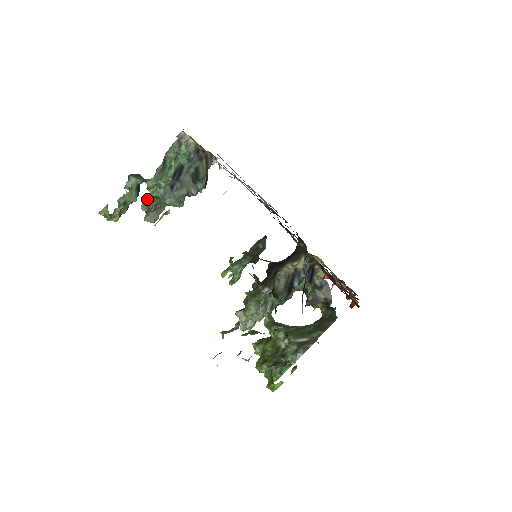
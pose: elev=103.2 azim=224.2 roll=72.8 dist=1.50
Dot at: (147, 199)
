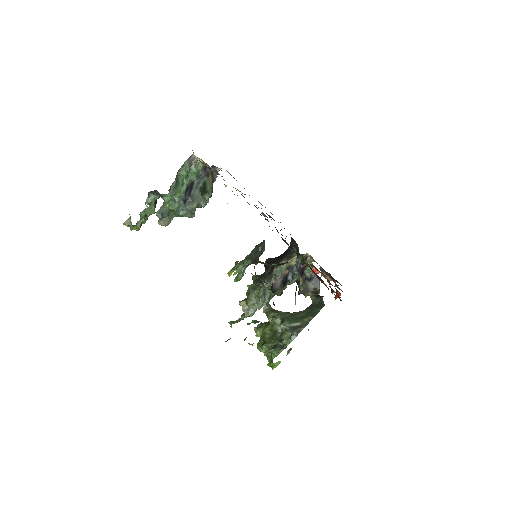
Dot at: (161, 207)
